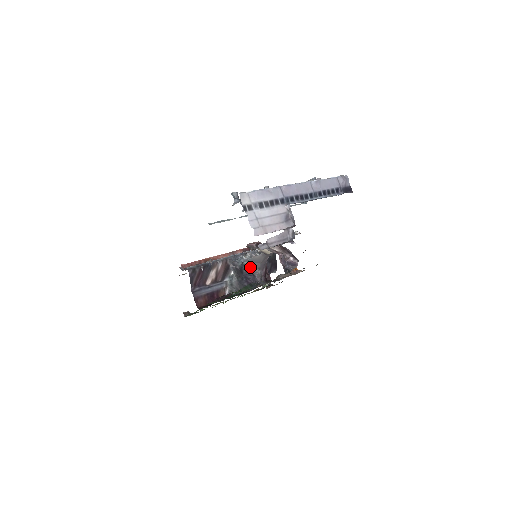
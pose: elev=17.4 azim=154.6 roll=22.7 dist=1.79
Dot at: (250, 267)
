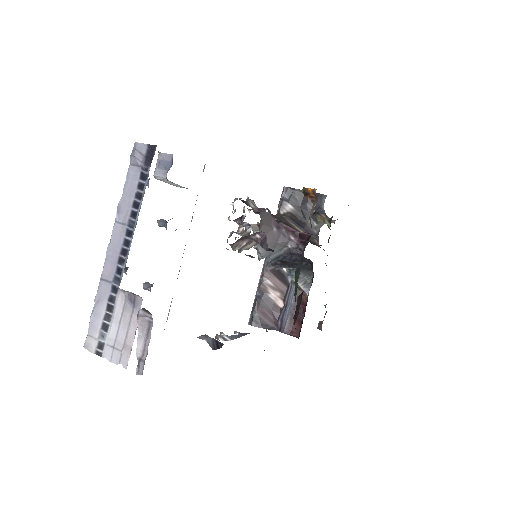
Dot at: (280, 254)
